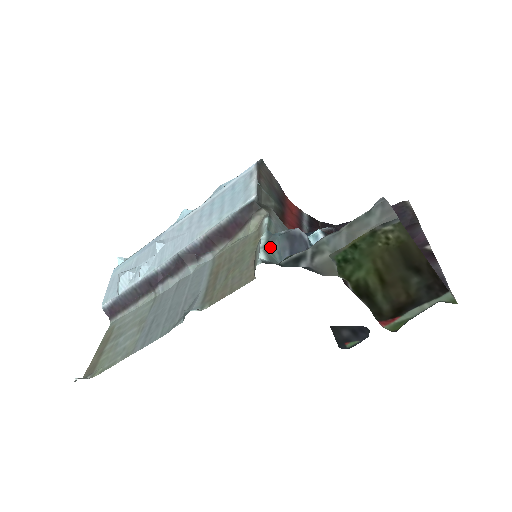
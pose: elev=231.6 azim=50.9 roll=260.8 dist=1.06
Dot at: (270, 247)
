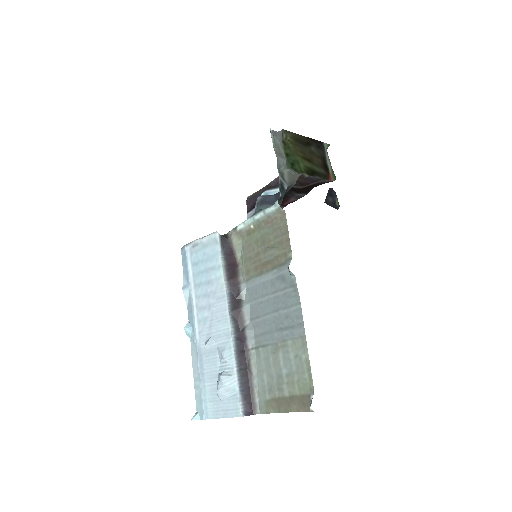
Dot at: occluded
